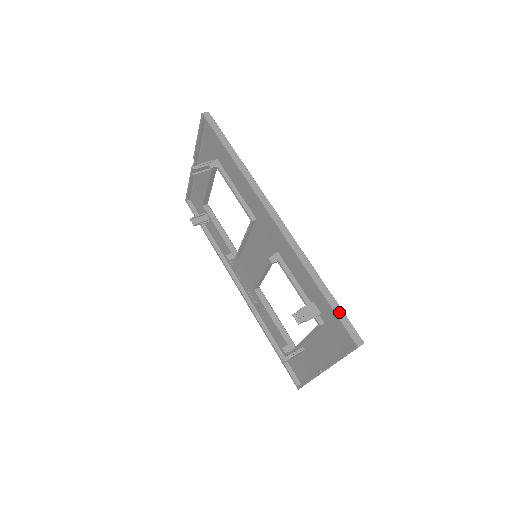
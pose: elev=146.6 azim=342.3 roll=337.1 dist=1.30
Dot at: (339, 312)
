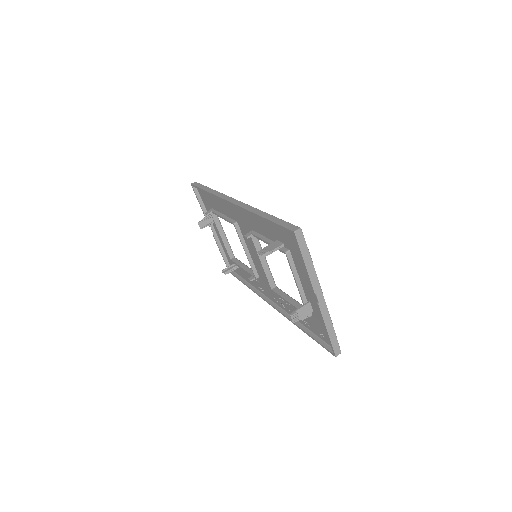
Dot at: (279, 221)
